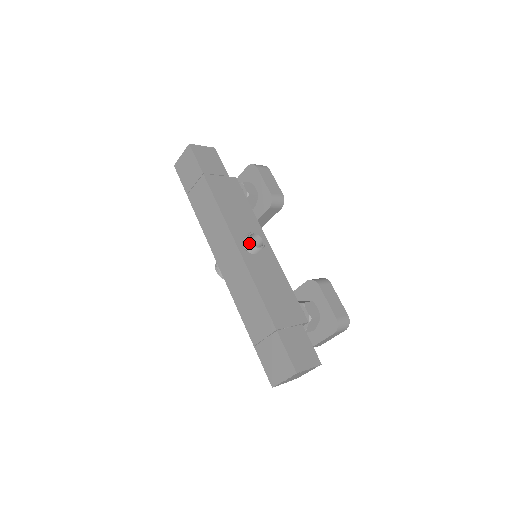
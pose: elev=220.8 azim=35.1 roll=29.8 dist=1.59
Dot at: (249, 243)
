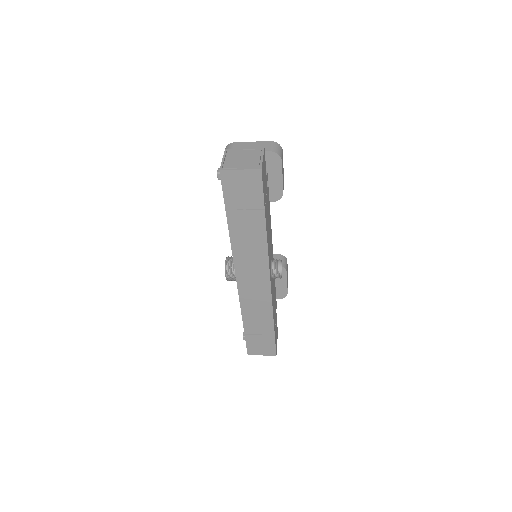
Dot at: (279, 276)
